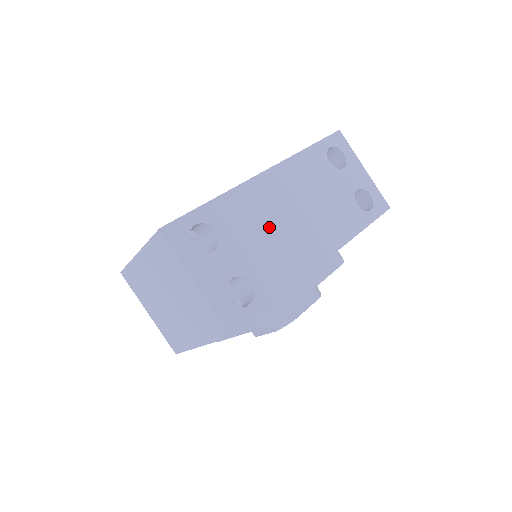
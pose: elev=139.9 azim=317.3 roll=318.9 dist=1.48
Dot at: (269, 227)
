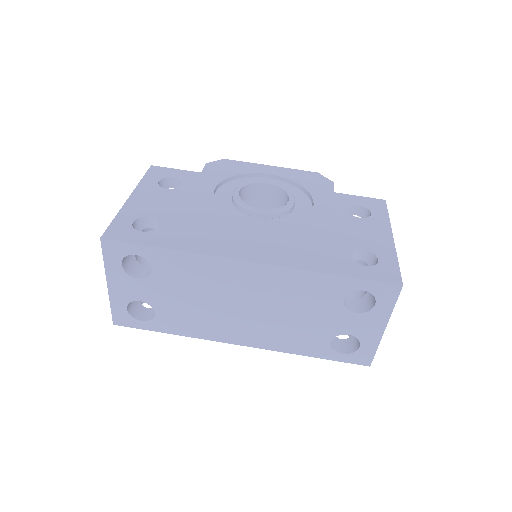
Dot at: (208, 297)
